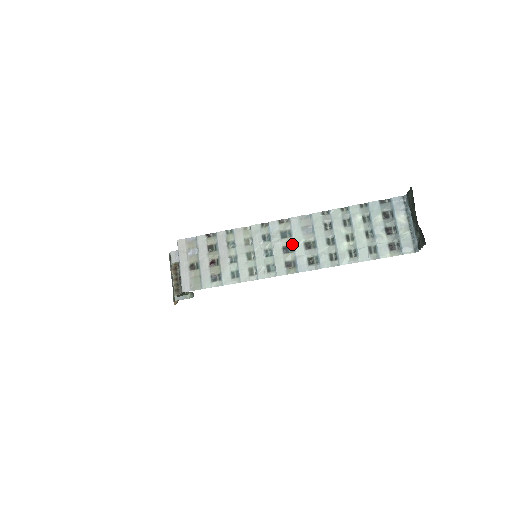
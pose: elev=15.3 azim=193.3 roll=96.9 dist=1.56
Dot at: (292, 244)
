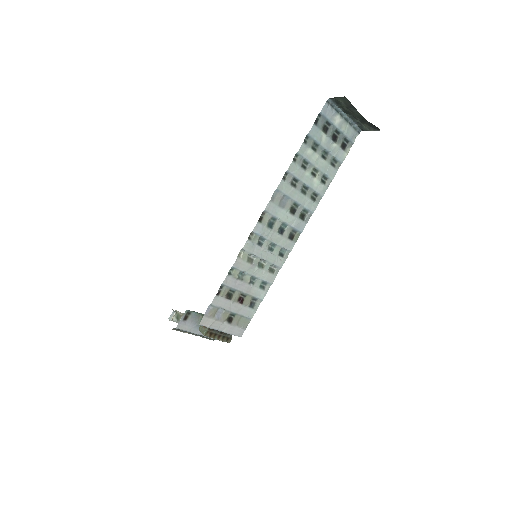
Dot at: (282, 223)
